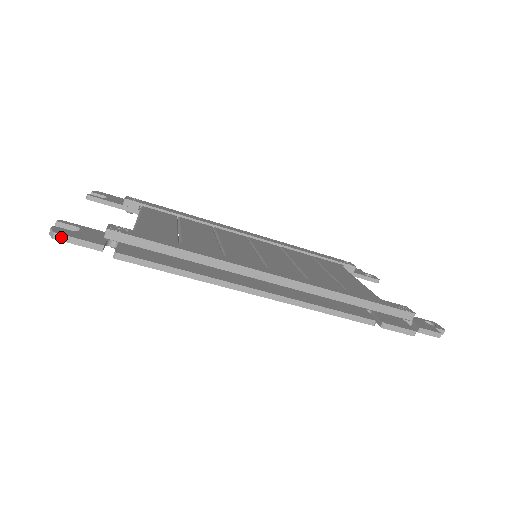
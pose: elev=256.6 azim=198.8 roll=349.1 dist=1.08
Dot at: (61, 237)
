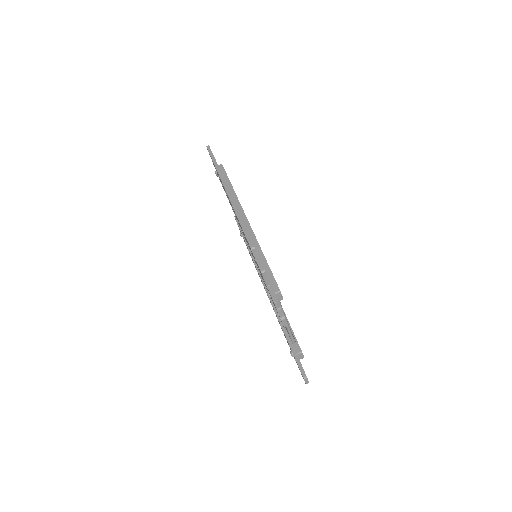
Dot at: (209, 147)
